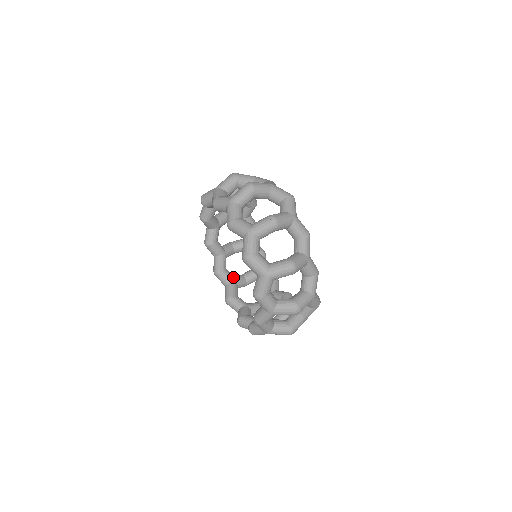
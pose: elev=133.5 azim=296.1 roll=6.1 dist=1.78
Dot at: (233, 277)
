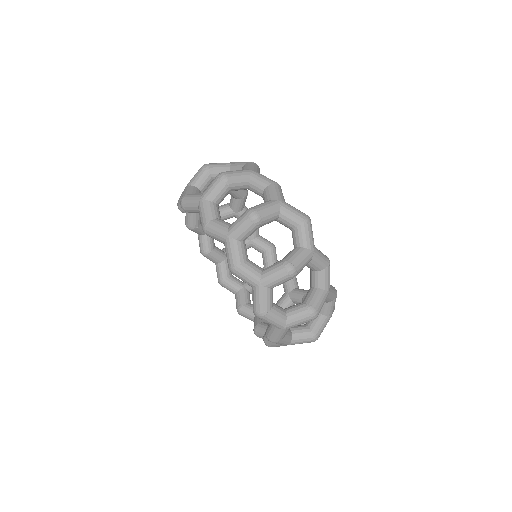
Dot at: (224, 253)
